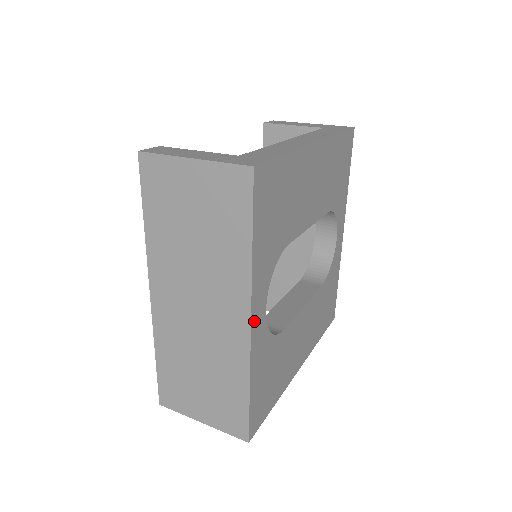
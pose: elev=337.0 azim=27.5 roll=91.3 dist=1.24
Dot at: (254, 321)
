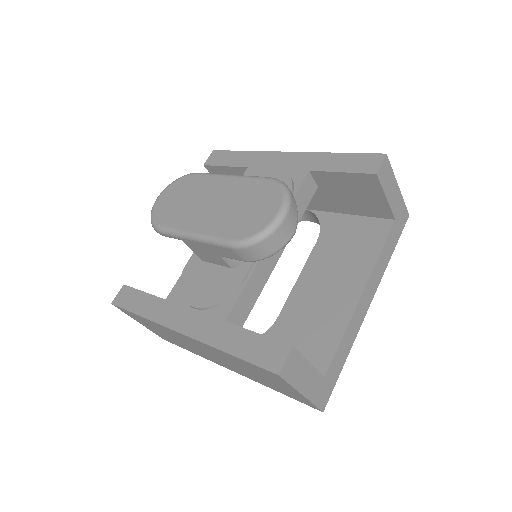
Dot at: occluded
